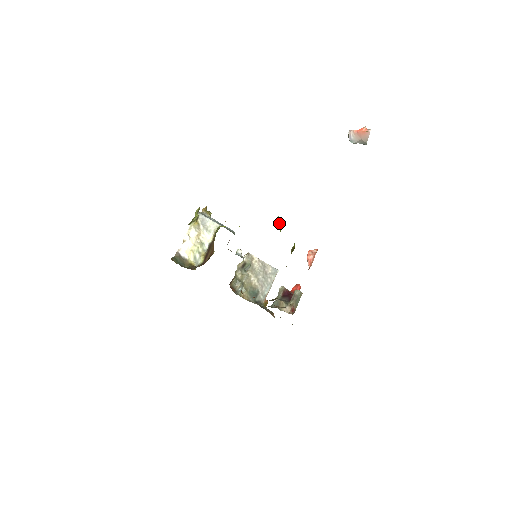
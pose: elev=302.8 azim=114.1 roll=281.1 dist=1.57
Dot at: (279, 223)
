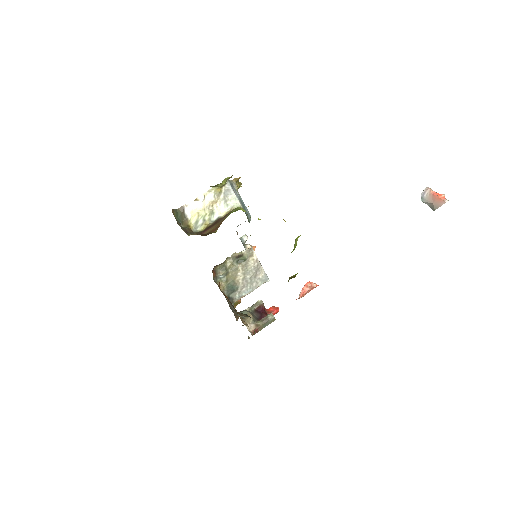
Dot at: occluded
